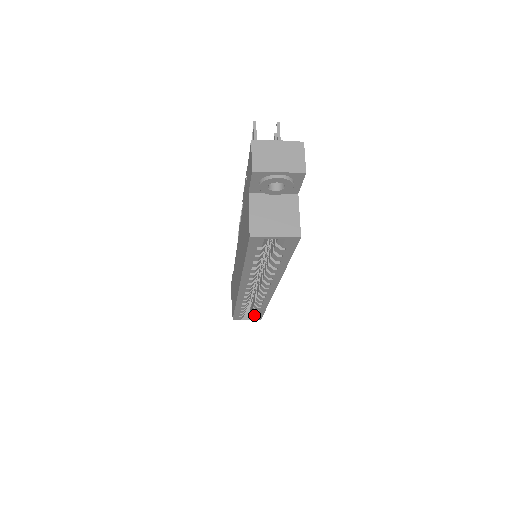
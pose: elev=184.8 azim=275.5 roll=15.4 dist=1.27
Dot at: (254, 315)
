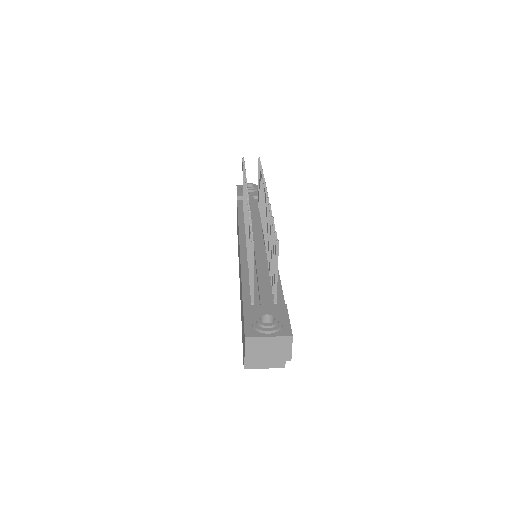
Dot at: occluded
